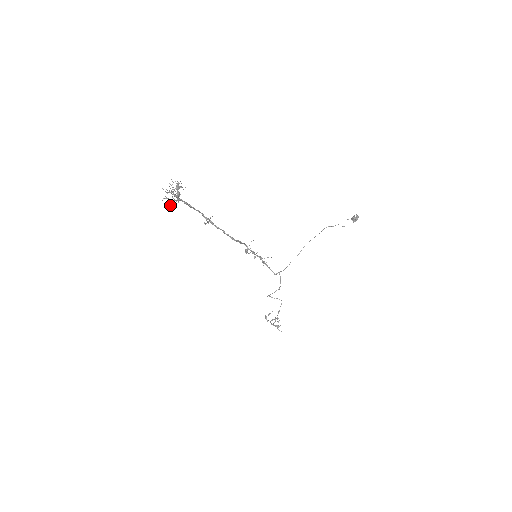
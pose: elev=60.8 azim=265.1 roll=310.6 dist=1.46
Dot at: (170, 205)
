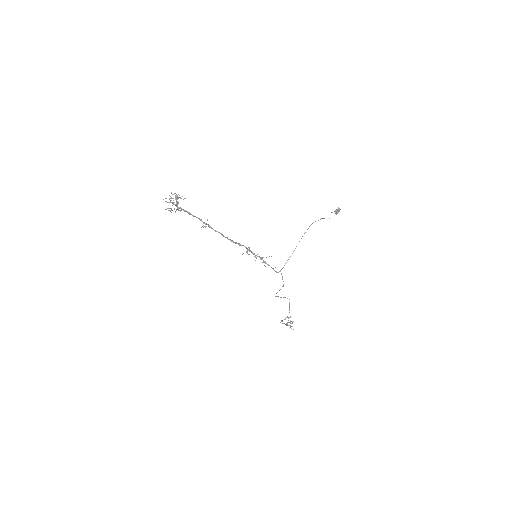
Dot at: occluded
